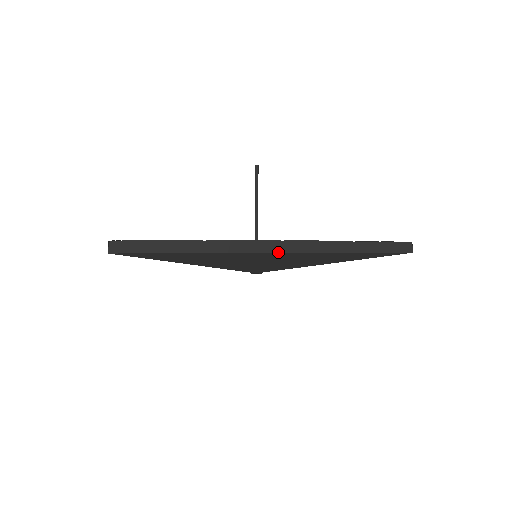
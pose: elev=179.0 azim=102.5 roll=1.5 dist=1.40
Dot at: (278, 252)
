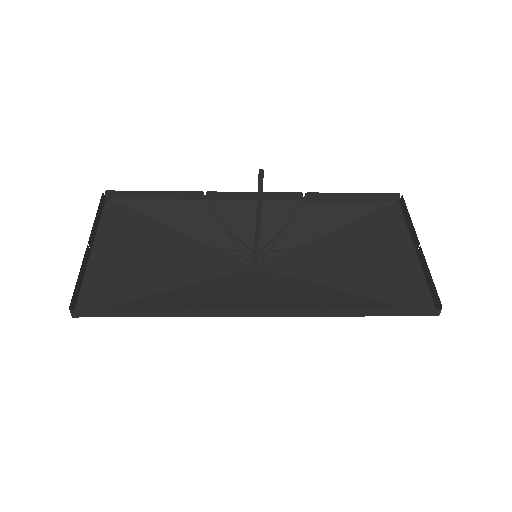
Dot at: (266, 316)
